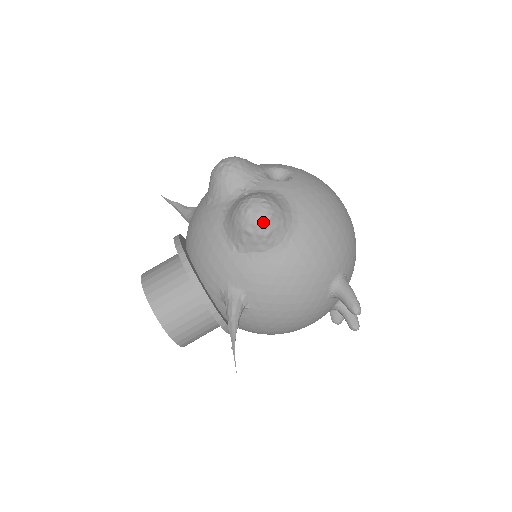
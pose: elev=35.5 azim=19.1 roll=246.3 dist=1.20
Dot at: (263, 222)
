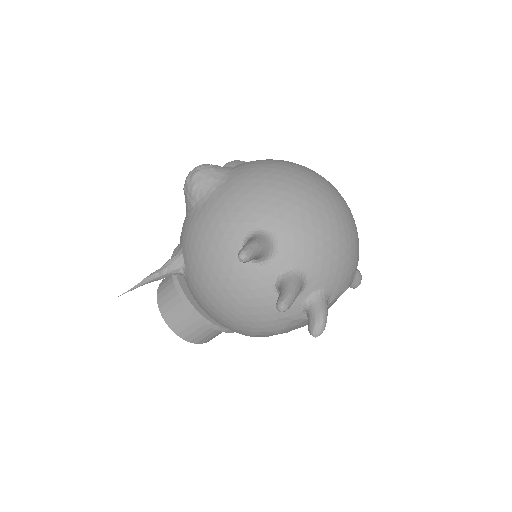
Dot at: (191, 177)
